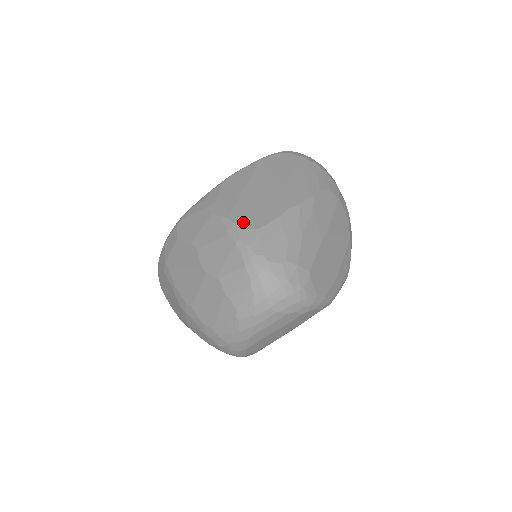
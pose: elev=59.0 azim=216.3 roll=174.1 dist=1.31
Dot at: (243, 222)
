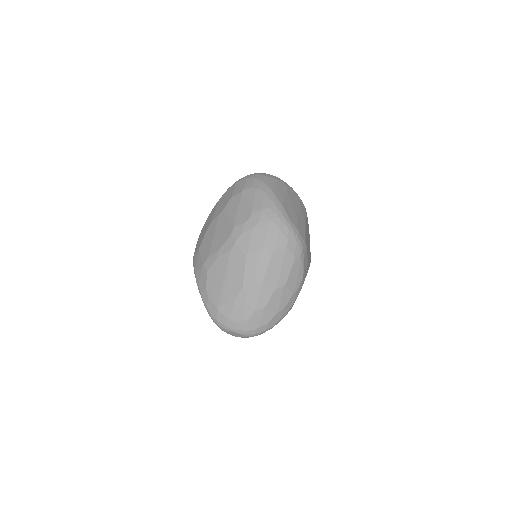
Dot at: occluded
